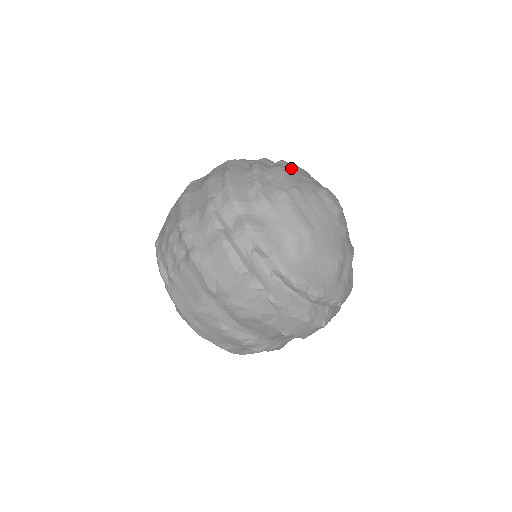
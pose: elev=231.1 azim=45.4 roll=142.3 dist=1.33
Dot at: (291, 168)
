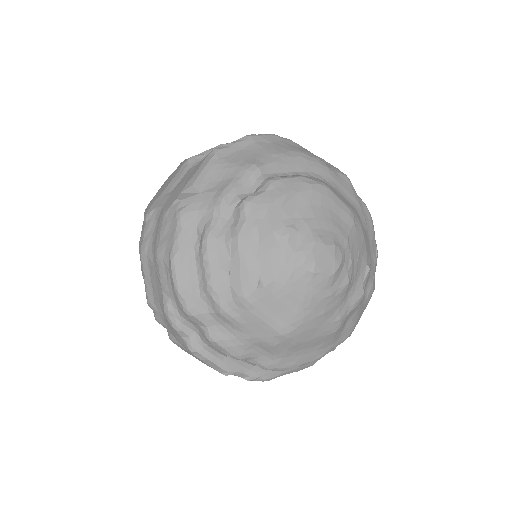
Dot at: (256, 231)
